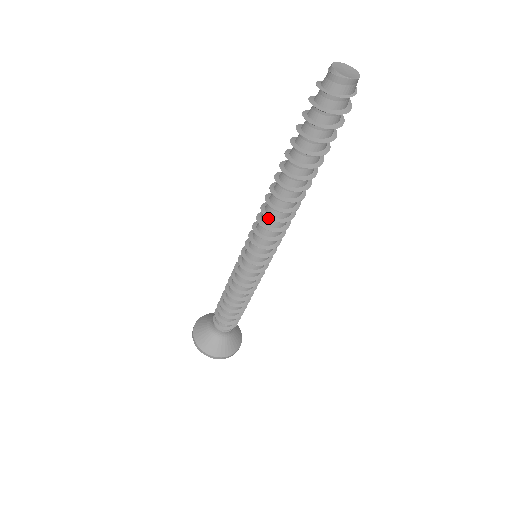
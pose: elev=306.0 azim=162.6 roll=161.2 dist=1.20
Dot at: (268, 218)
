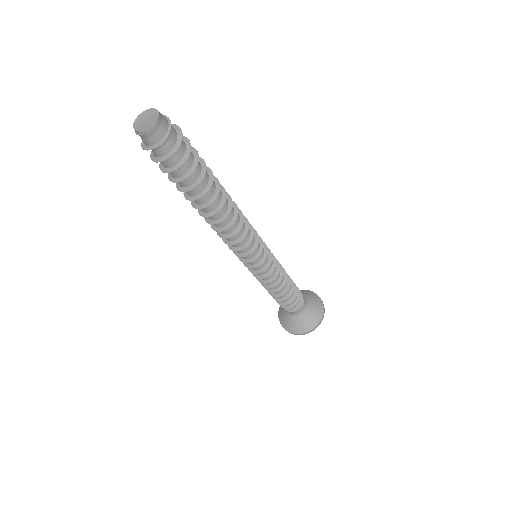
Dot at: occluded
